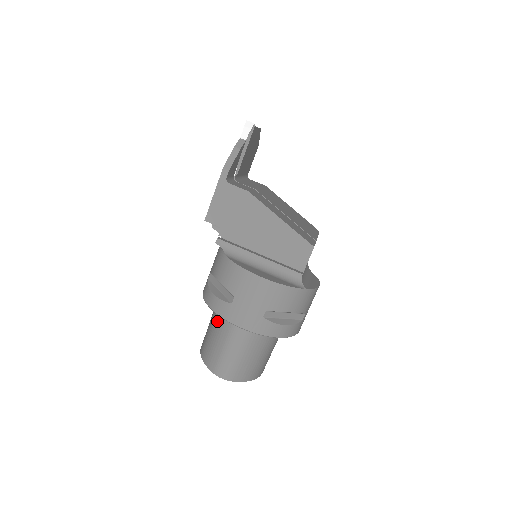
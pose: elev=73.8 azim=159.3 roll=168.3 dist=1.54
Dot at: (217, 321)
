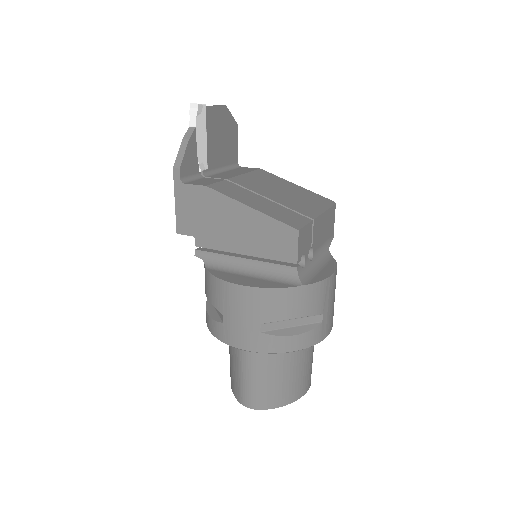
Dot at: occluded
